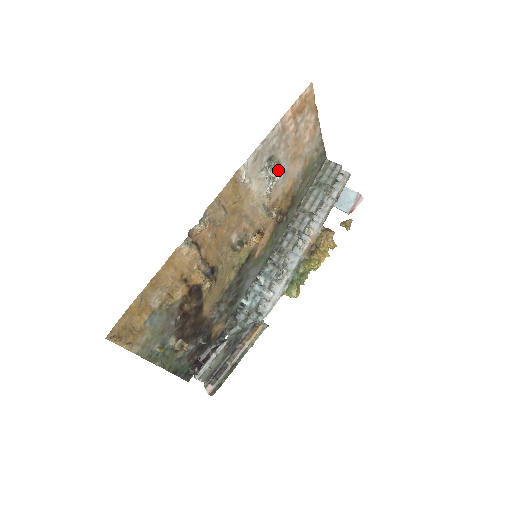
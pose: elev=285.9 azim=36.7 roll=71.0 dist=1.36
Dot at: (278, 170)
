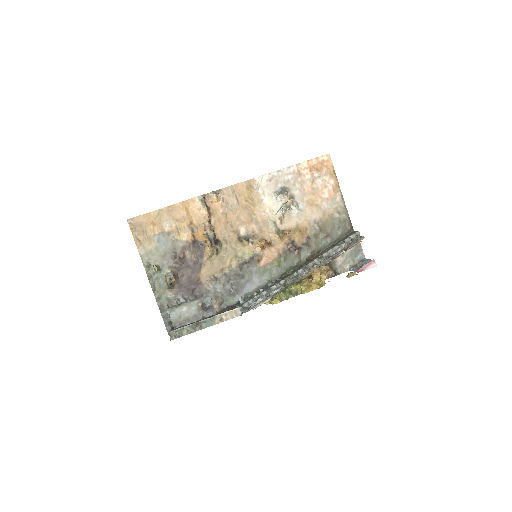
Dot at: (291, 201)
